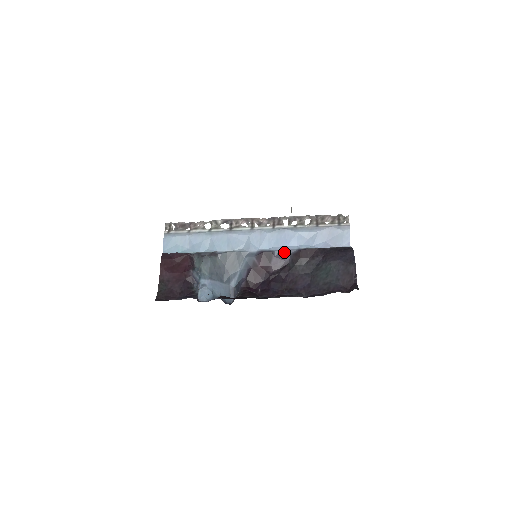
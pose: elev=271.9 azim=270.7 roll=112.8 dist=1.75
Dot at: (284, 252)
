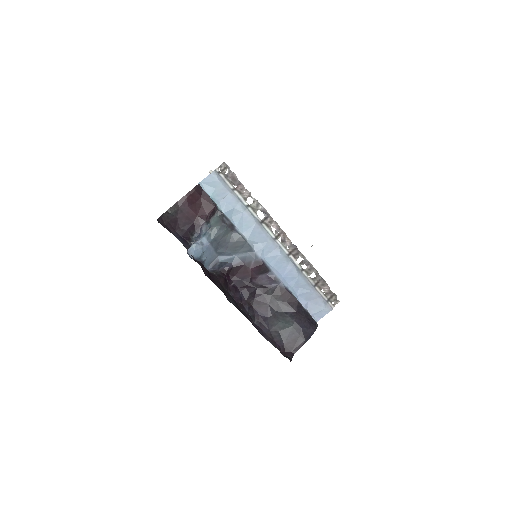
Dot at: (276, 279)
